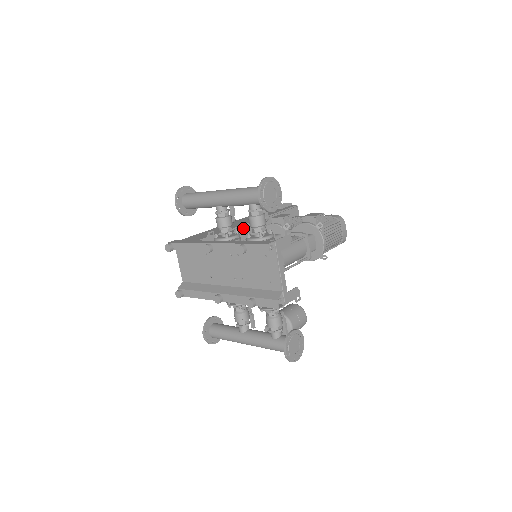
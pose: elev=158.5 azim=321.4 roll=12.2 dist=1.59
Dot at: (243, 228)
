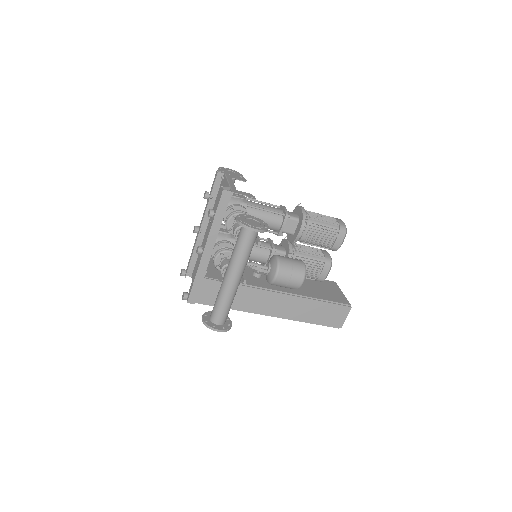
Dot at: occluded
